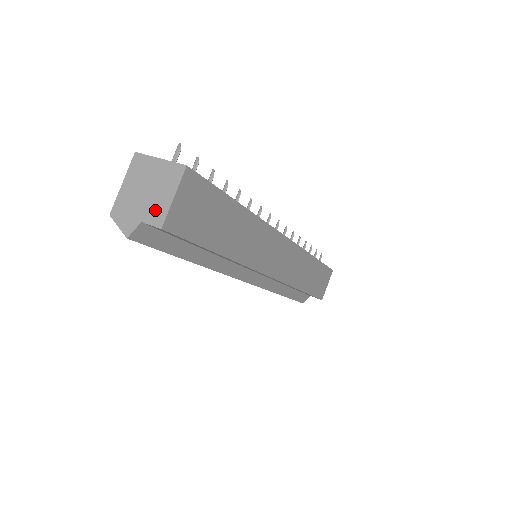
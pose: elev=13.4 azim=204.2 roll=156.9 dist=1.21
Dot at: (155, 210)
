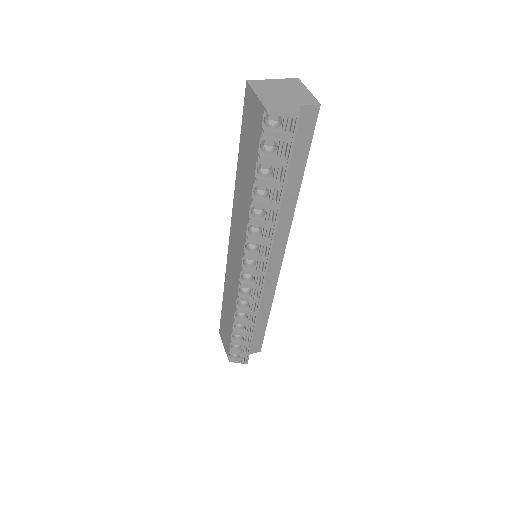
Dot at: (303, 98)
